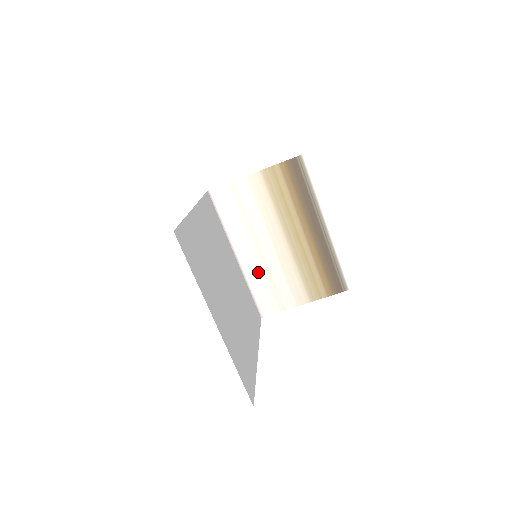
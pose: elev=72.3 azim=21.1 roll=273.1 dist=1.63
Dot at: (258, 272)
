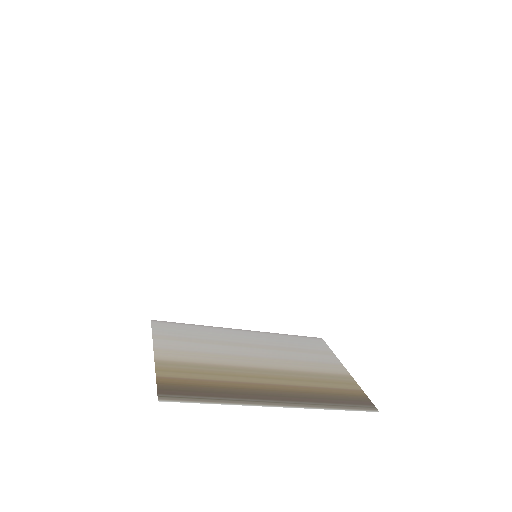
Dot at: occluded
